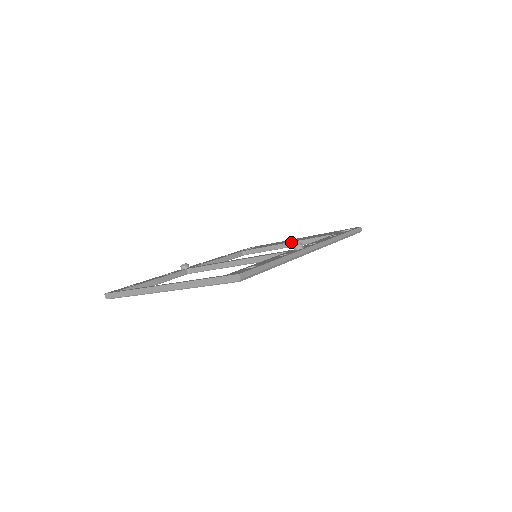
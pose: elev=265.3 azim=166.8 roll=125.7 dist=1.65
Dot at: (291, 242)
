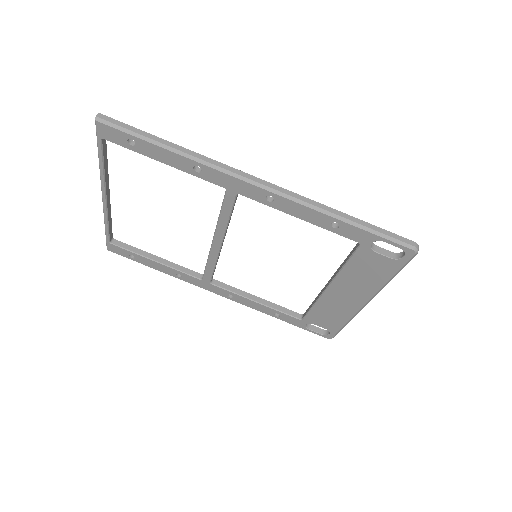
Dot at: (331, 278)
